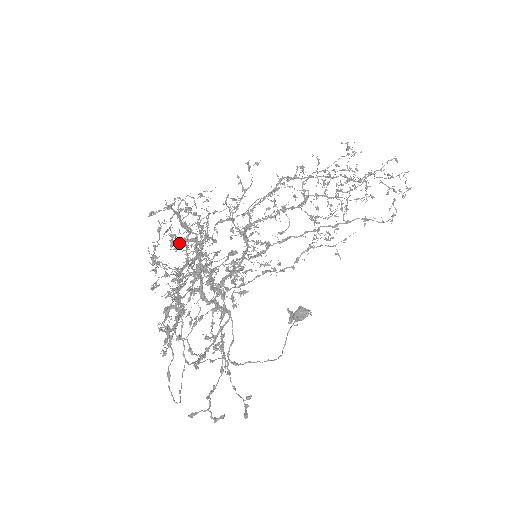
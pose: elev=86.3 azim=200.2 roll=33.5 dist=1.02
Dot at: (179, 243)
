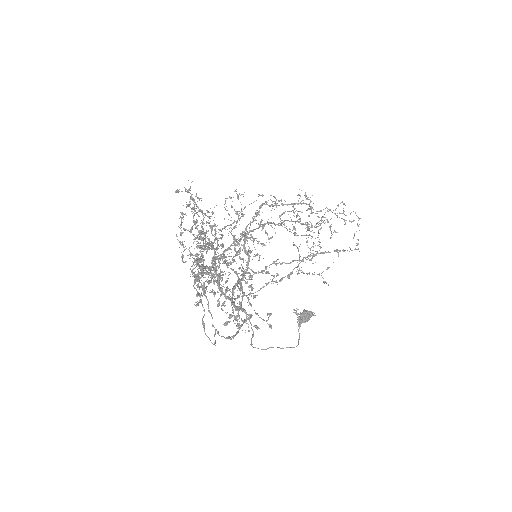
Dot at: (197, 235)
